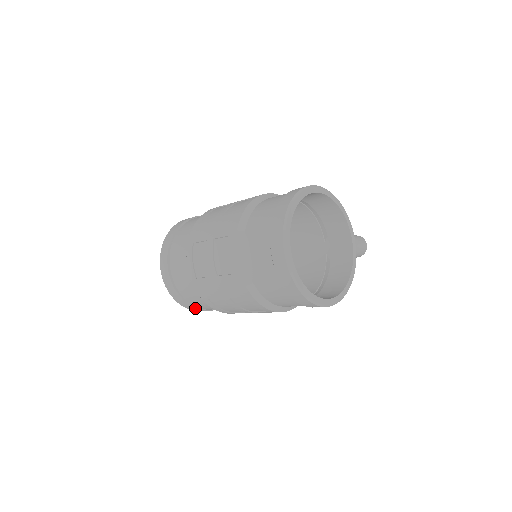
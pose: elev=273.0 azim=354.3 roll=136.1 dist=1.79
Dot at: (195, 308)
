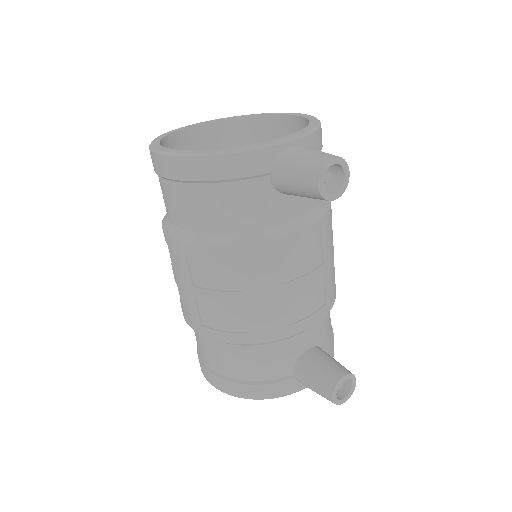
Dot at: (198, 351)
